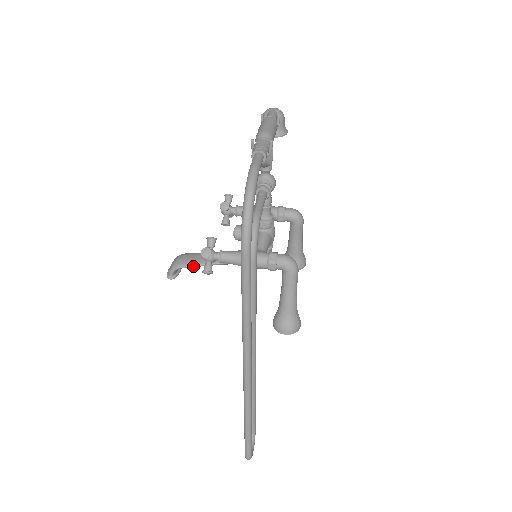
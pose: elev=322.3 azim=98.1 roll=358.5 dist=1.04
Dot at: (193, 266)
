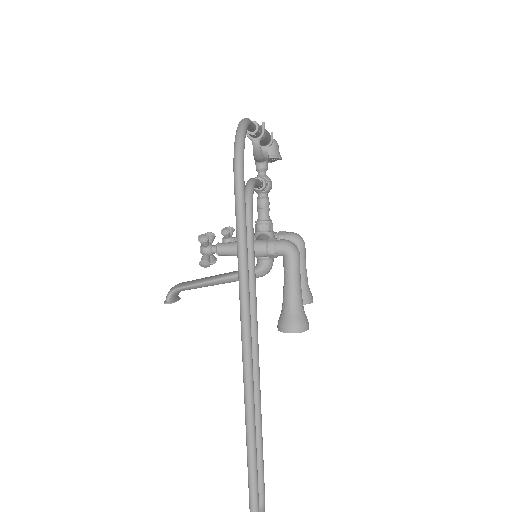
Dot at: (191, 285)
